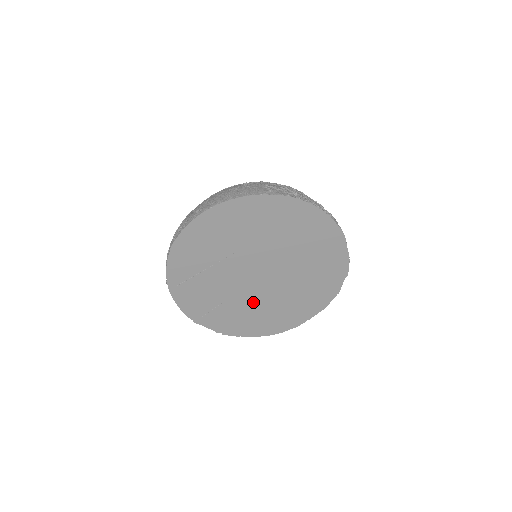
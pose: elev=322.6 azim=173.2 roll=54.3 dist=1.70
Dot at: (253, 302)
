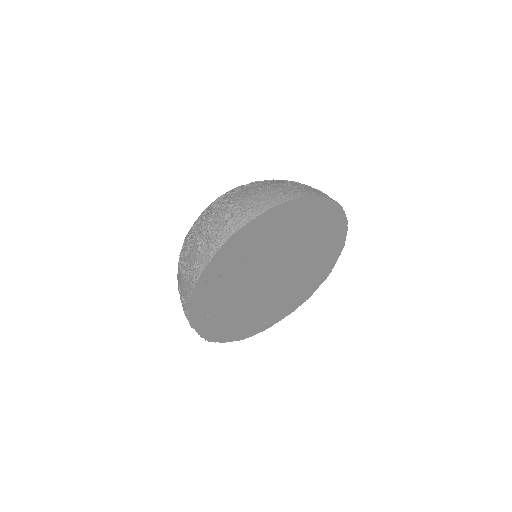
Dot at: (251, 304)
